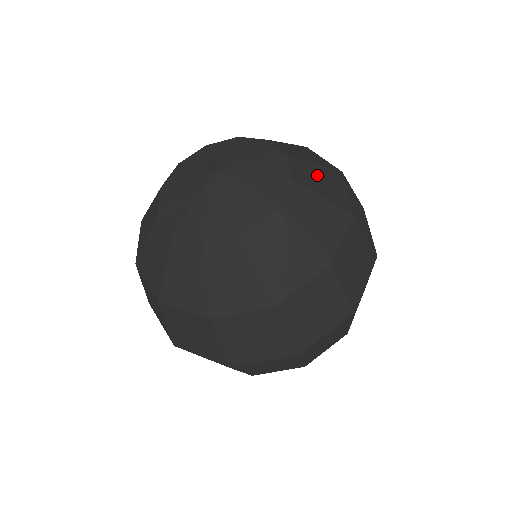
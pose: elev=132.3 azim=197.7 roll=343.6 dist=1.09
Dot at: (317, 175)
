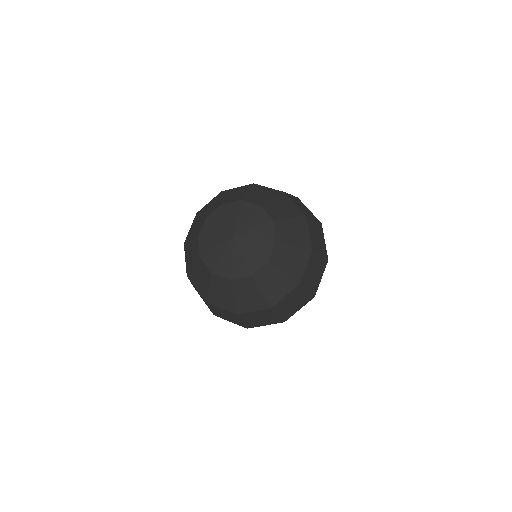
Dot at: (275, 279)
